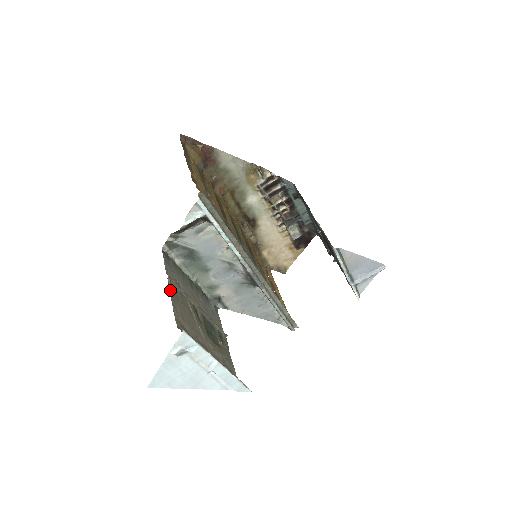
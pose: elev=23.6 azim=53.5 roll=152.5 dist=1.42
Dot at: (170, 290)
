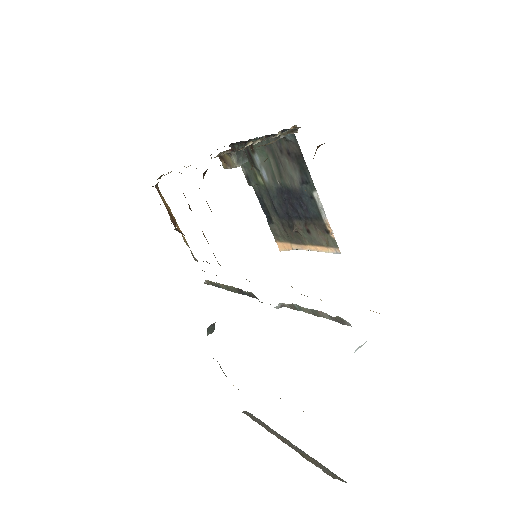
Dot at: occluded
